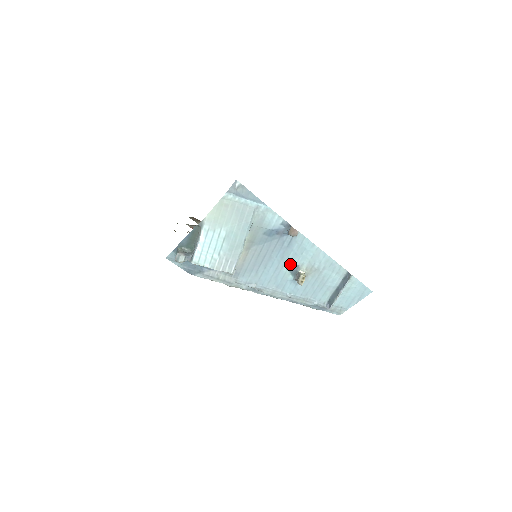
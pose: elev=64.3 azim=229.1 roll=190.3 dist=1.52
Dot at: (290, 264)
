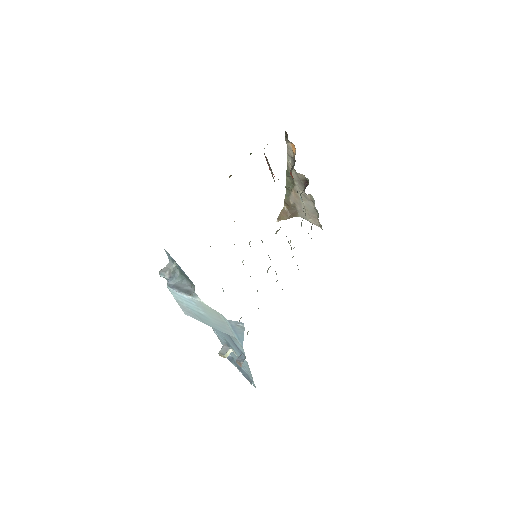
Dot at: (229, 343)
